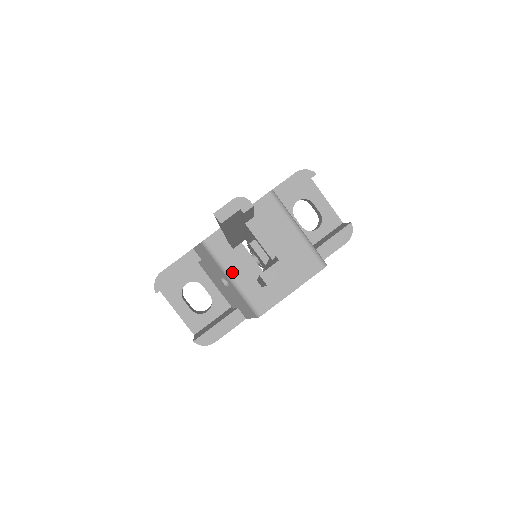
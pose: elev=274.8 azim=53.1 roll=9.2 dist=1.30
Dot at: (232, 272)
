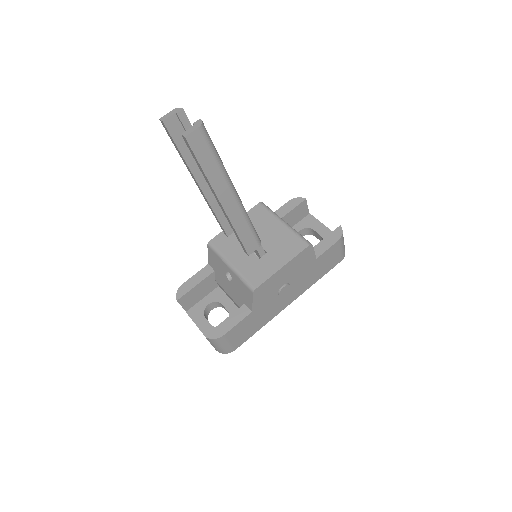
Dot at: (230, 260)
